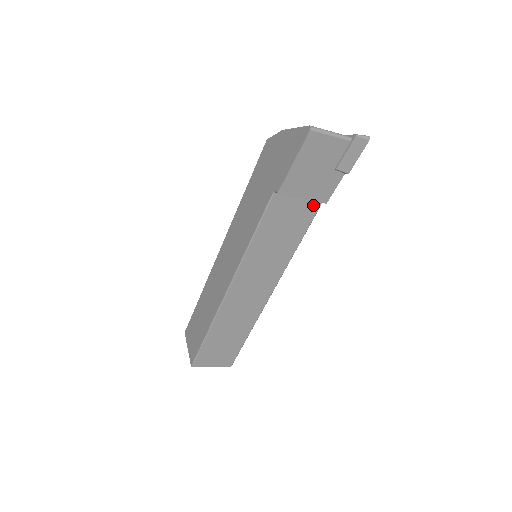
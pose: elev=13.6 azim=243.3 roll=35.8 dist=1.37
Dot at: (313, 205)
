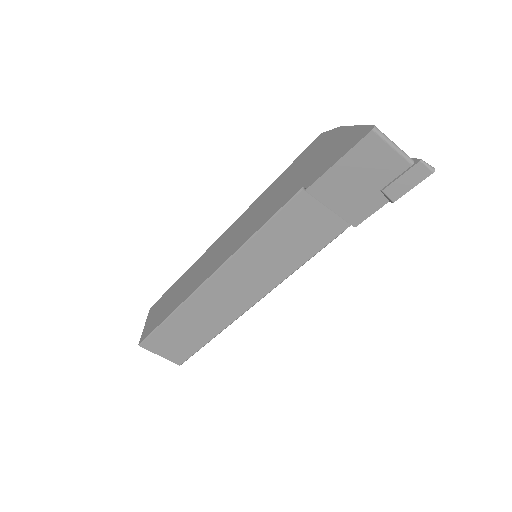
Dot at: (340, 223)
